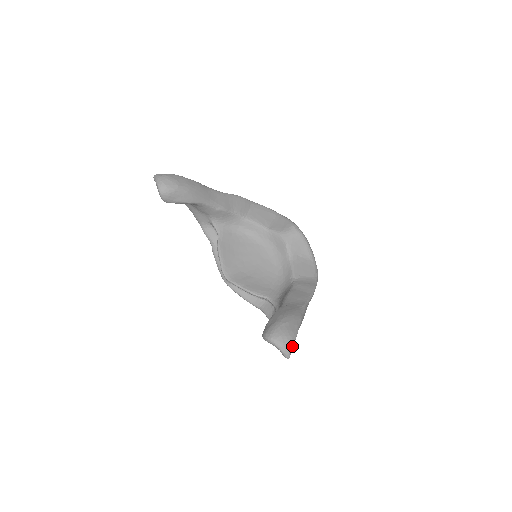
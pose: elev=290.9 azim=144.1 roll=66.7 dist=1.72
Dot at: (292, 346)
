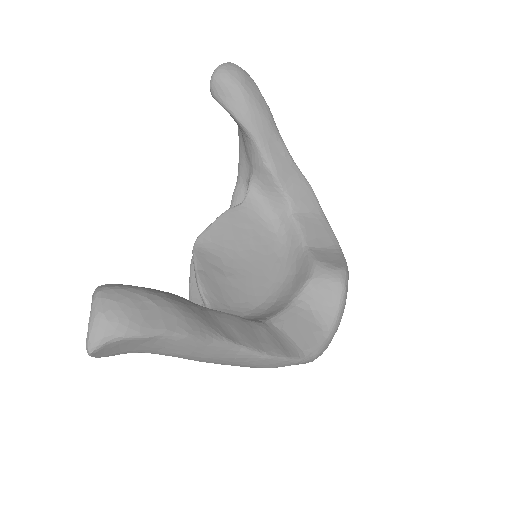
Dot at: (115, 339)
